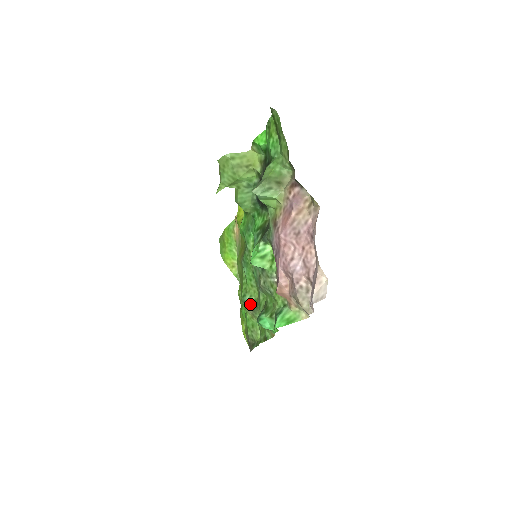
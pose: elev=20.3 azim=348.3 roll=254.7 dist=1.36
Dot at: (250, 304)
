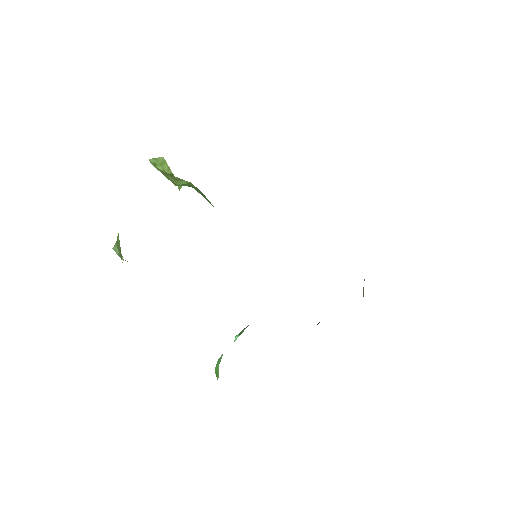
Dot at: occluded
